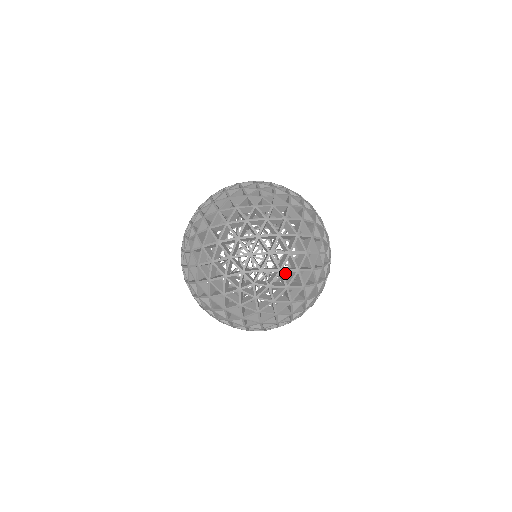
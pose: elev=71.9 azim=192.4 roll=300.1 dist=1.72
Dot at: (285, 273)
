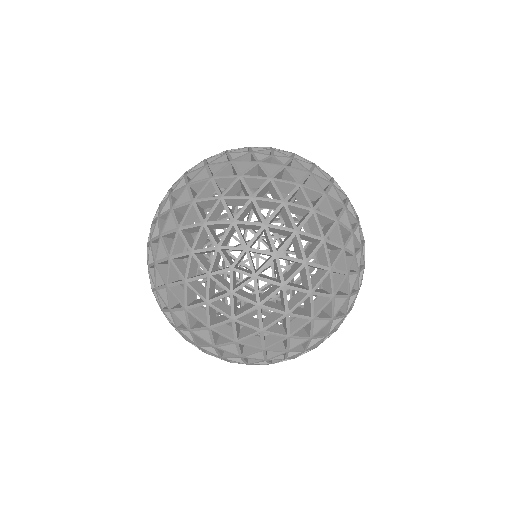
Dot at: occluded
